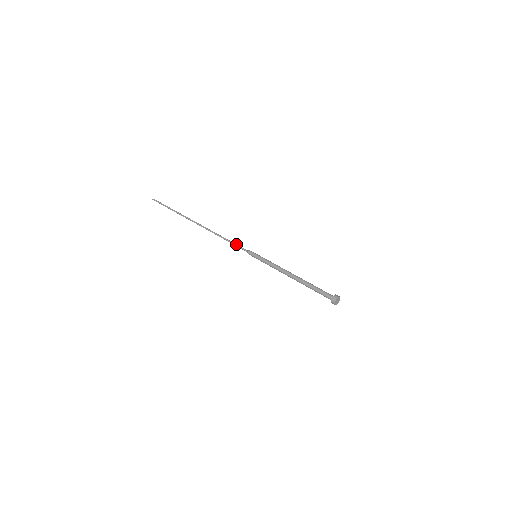
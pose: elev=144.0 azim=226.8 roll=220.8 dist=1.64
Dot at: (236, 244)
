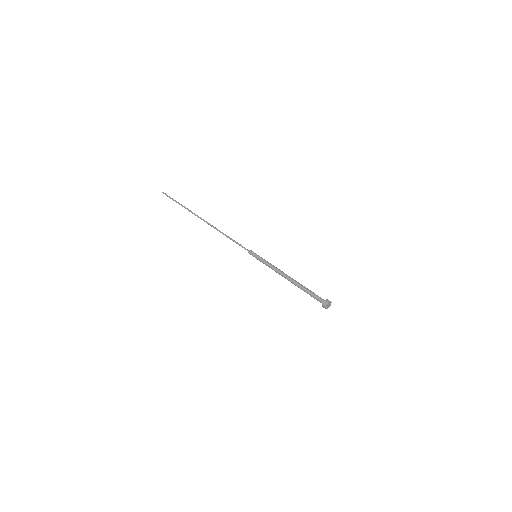
Dot at: occluded
